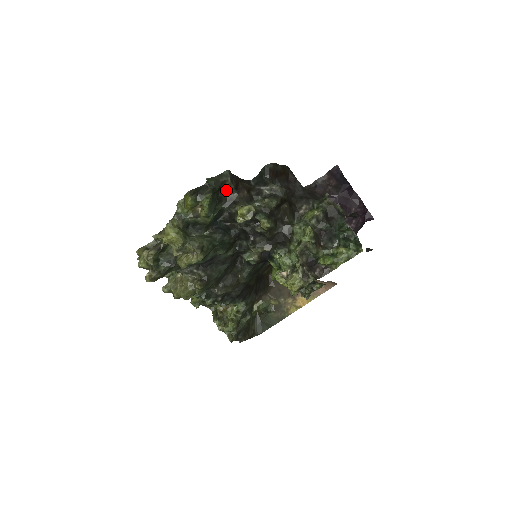
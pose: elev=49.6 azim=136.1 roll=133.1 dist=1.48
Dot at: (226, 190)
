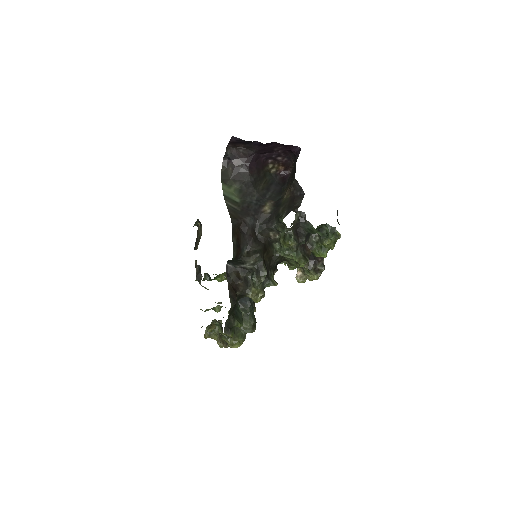
Dot at: occluded
